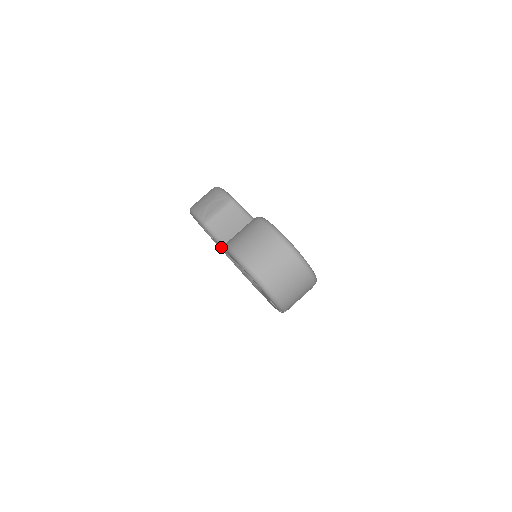
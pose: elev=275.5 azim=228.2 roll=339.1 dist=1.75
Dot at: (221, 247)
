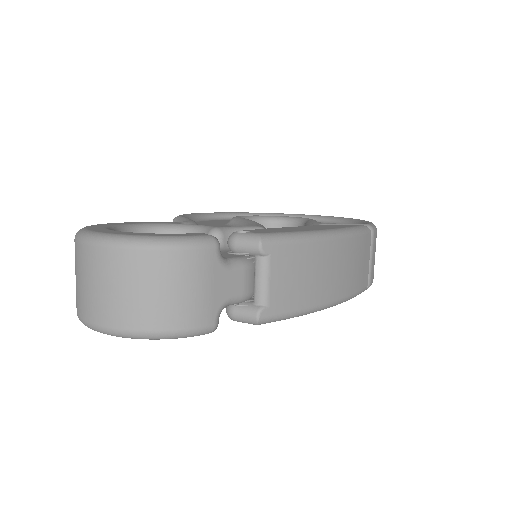
Dot at: occluded
